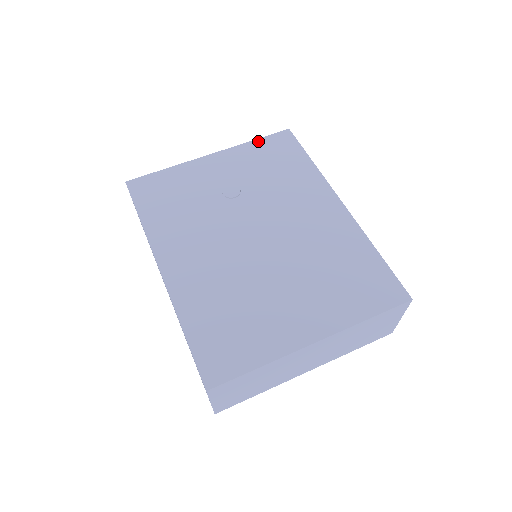
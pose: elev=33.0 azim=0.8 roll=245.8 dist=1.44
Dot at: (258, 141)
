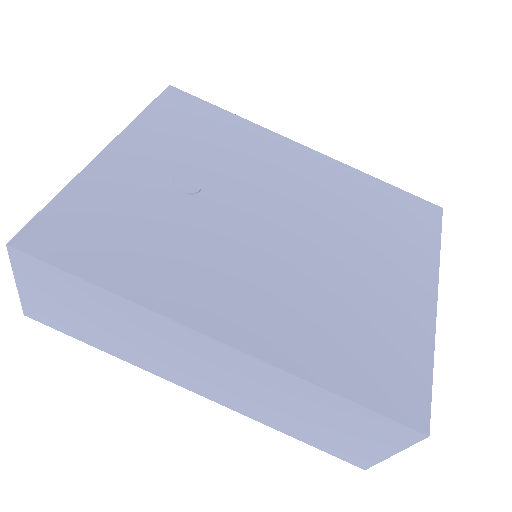
Dot at: (150, 110)
